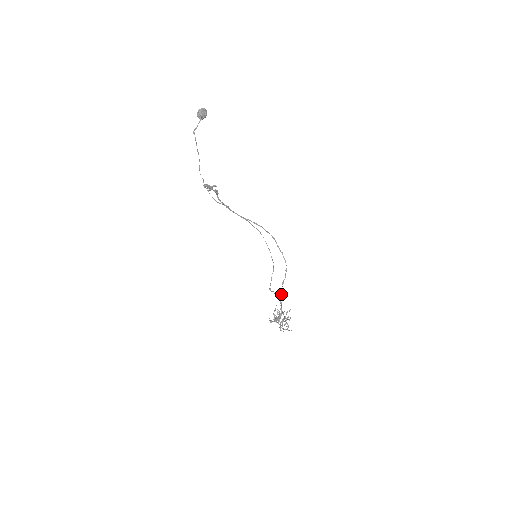
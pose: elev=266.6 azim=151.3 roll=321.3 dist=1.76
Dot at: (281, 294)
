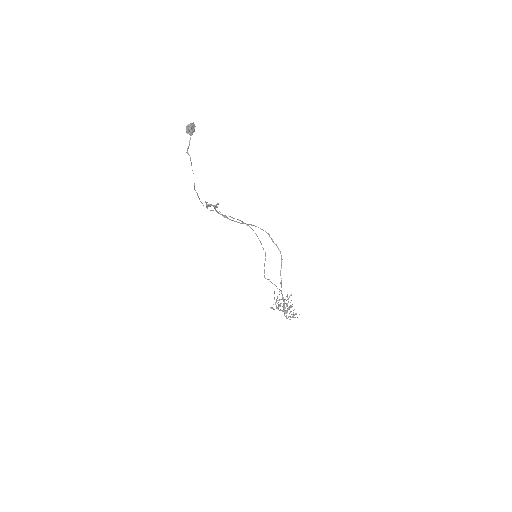
Dot at: occluded
